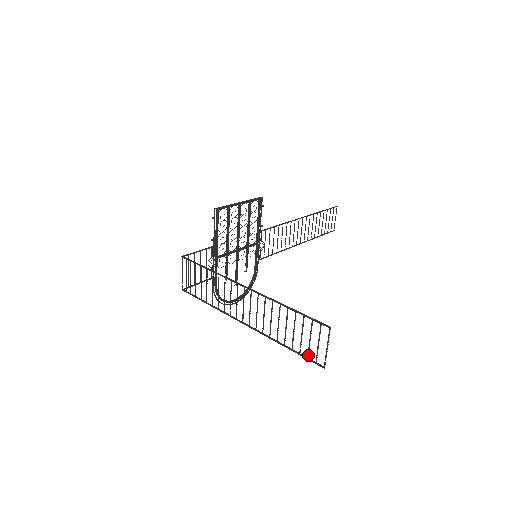
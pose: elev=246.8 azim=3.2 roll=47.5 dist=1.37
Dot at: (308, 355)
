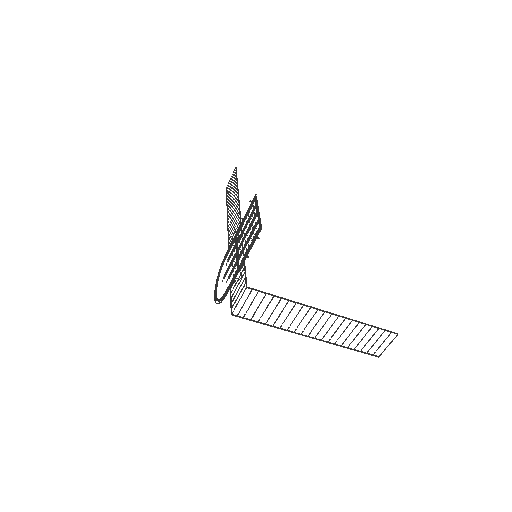
Dot at: (368, 351)
